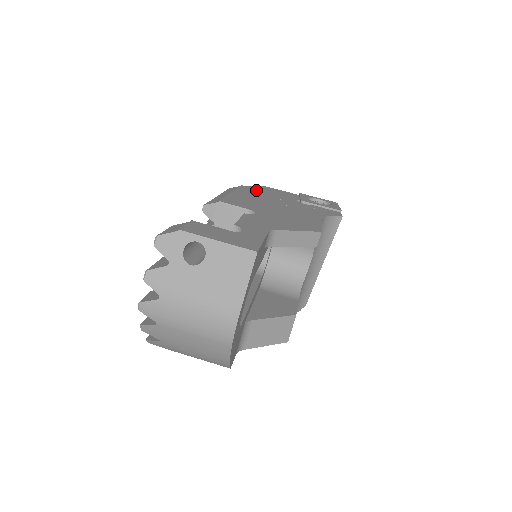
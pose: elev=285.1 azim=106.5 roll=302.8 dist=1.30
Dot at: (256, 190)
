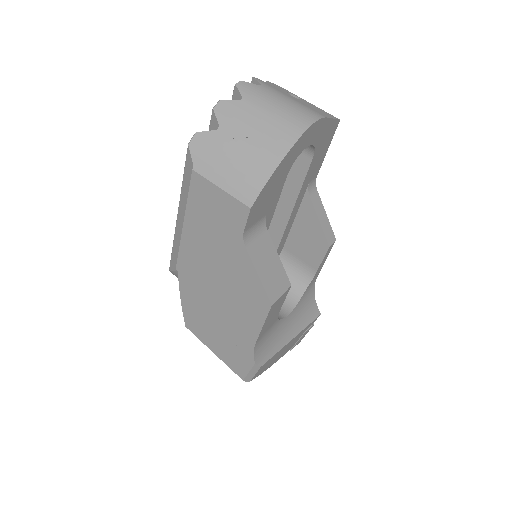
Dot at: occluded
